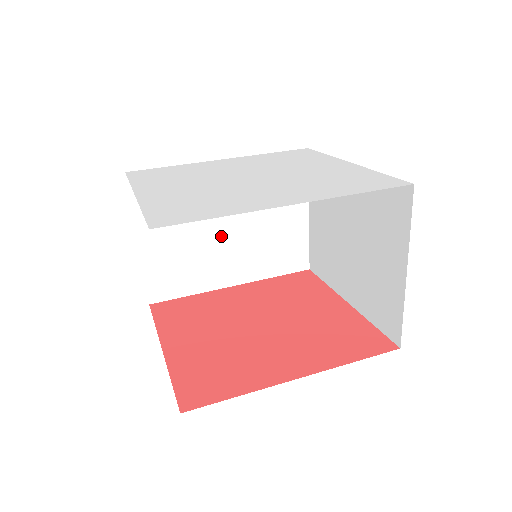
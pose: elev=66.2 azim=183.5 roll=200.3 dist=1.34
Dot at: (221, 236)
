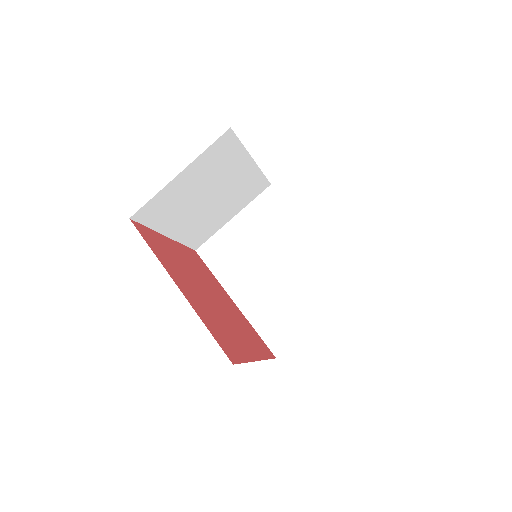
Dot at: (264, 267)
